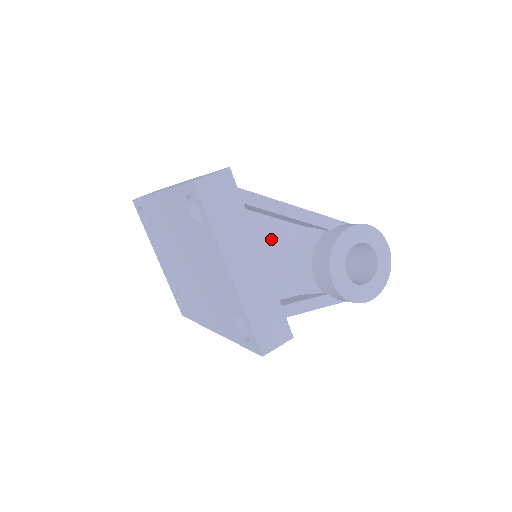
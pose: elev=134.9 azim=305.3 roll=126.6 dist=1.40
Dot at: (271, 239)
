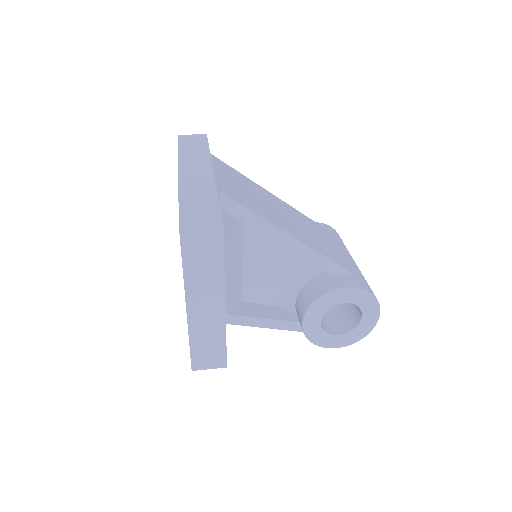
Dot at: (273, 254)
